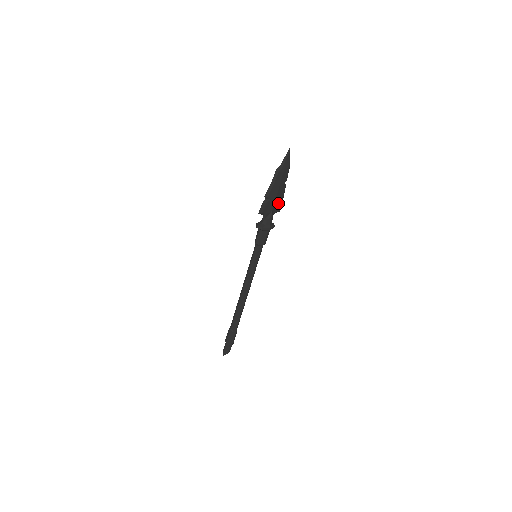
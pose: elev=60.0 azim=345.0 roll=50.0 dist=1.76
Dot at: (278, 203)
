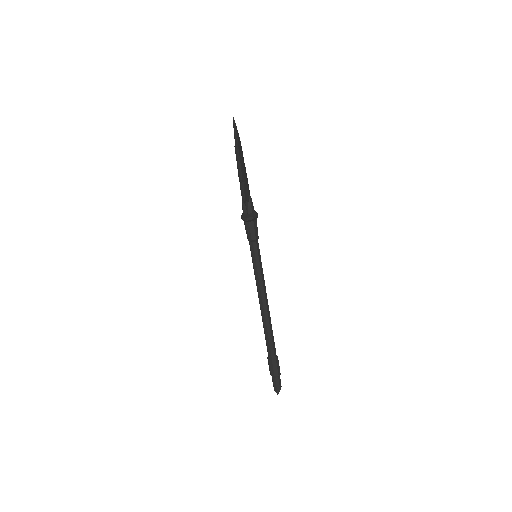
Dot at: (248, 185)
